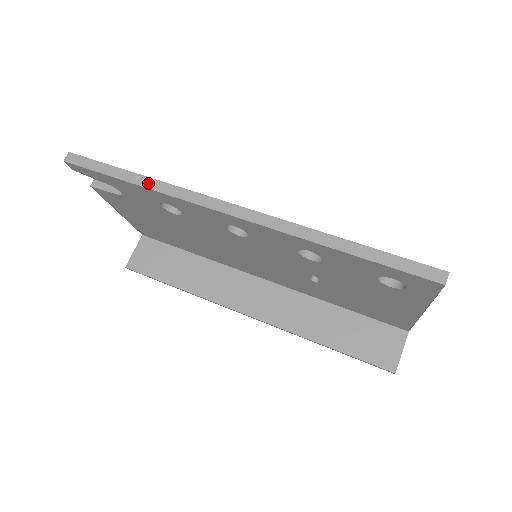
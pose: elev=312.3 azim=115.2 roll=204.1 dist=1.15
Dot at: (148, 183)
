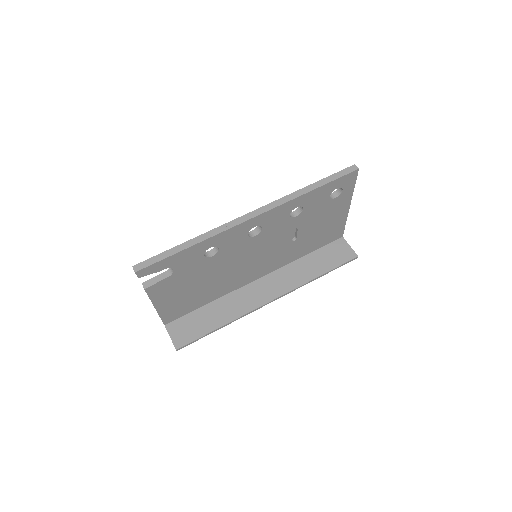
Dot at: (199, 240)
